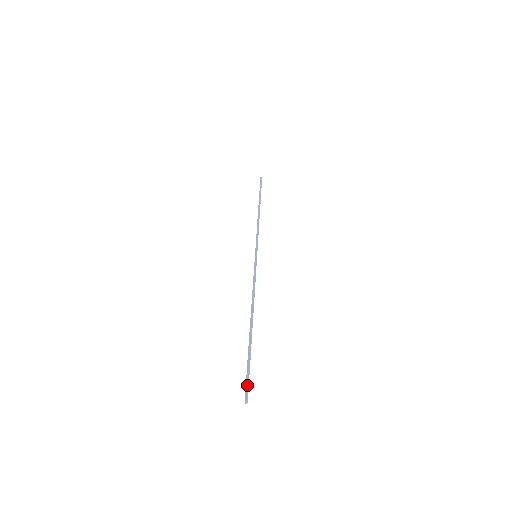
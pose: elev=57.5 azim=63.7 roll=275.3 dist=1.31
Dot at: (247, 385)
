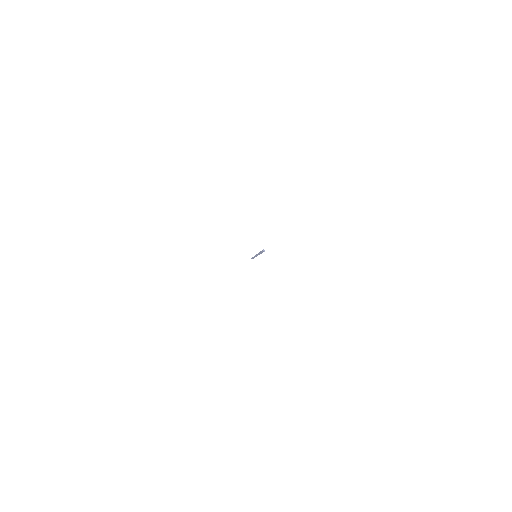
Dot at: (262, 250)
